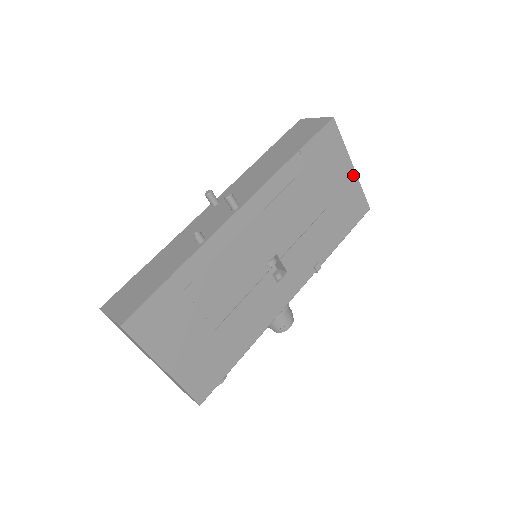
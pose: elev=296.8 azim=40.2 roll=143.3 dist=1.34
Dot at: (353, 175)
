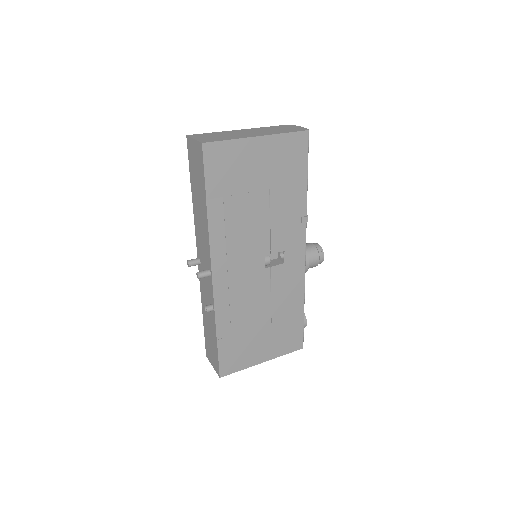
Dot at: (266, 140)
